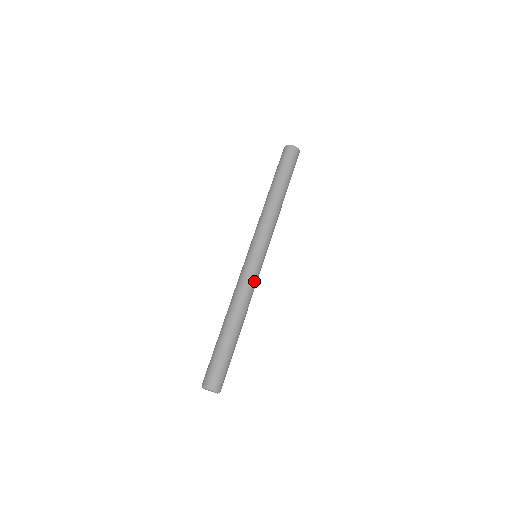
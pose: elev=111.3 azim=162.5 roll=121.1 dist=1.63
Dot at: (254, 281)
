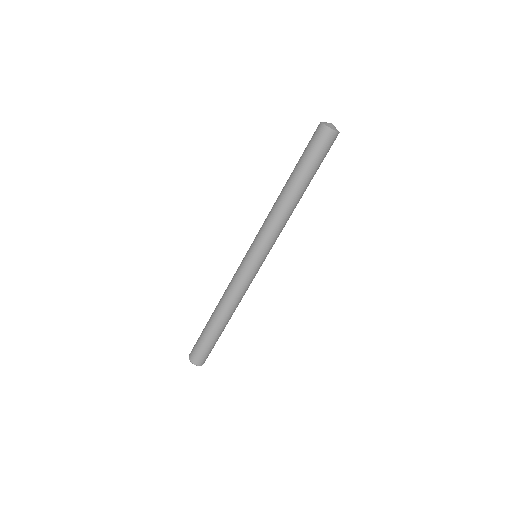
Dot at: (242, 283)
